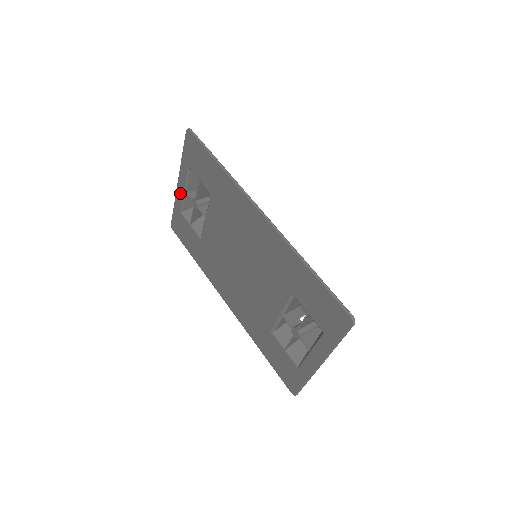
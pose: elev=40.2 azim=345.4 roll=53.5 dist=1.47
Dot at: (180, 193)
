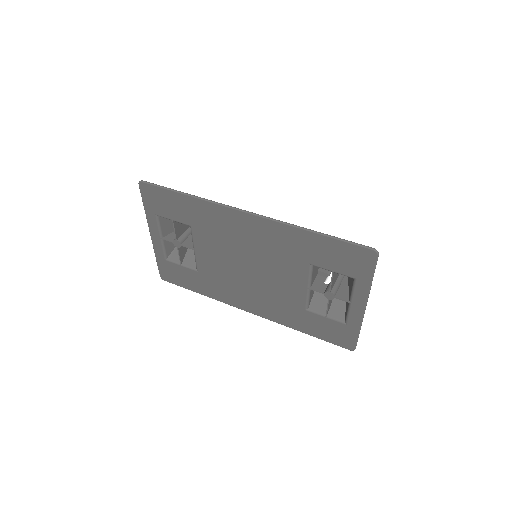
Dot at: (157, 243)
